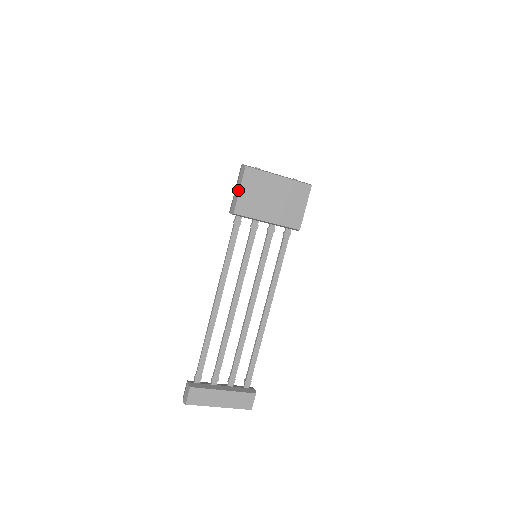
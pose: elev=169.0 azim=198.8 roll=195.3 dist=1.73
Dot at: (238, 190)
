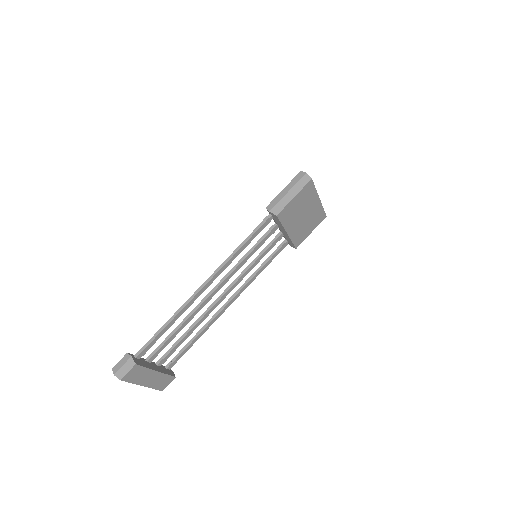
Dot at: (292, 196)
